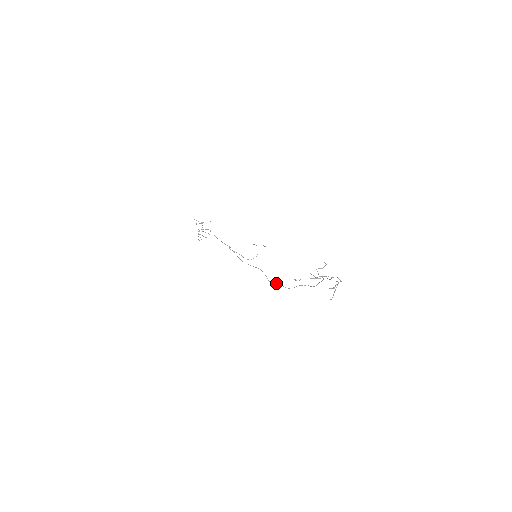
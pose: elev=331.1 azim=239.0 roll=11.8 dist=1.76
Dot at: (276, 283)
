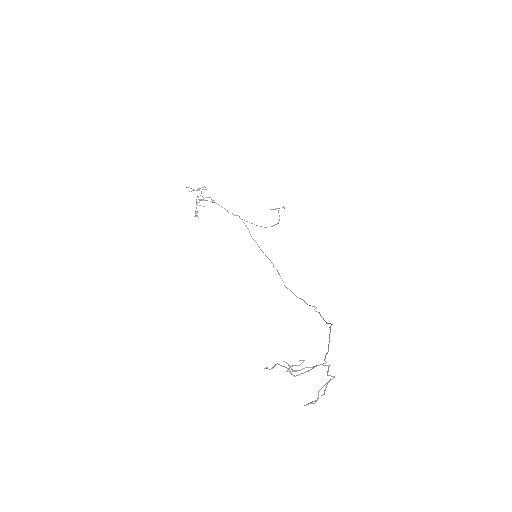
Dot at: occluded
